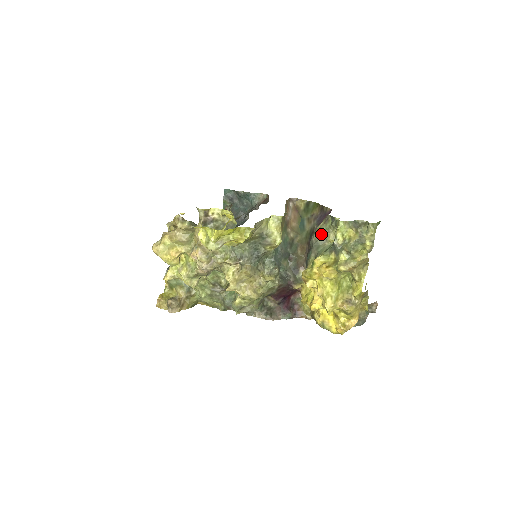
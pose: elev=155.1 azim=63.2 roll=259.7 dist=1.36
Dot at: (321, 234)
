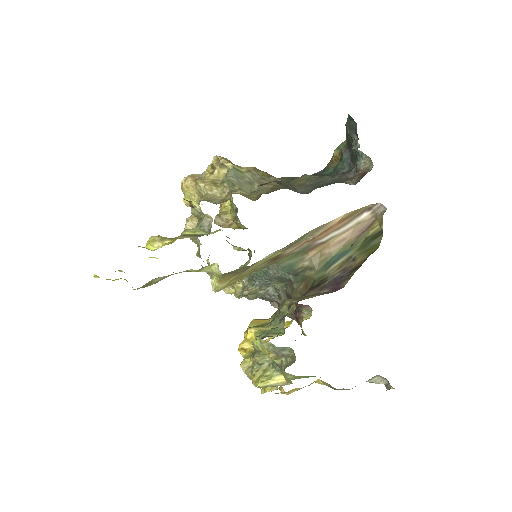
Dot at: (281, 311)
